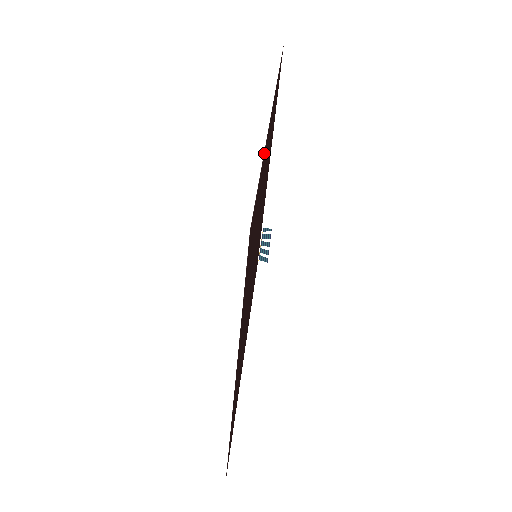
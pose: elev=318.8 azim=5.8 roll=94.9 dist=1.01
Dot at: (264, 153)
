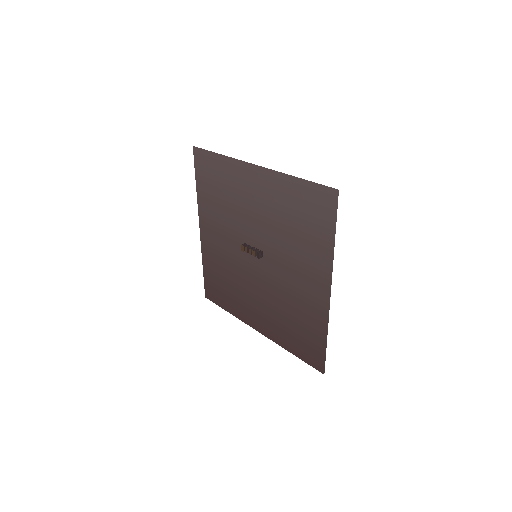
Dot at: (287, 177)
